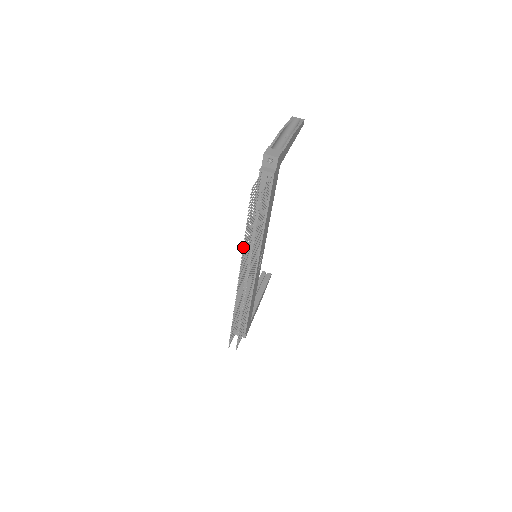
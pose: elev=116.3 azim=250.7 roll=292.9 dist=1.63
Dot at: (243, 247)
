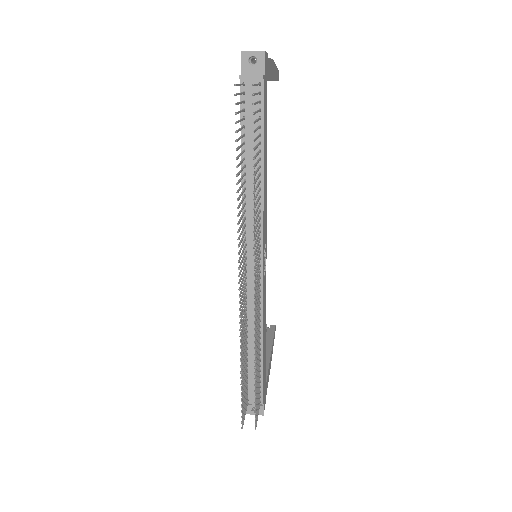
Dot at: (237, 208)
